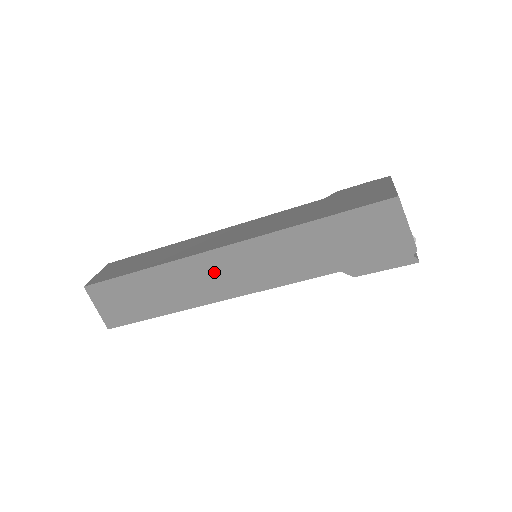
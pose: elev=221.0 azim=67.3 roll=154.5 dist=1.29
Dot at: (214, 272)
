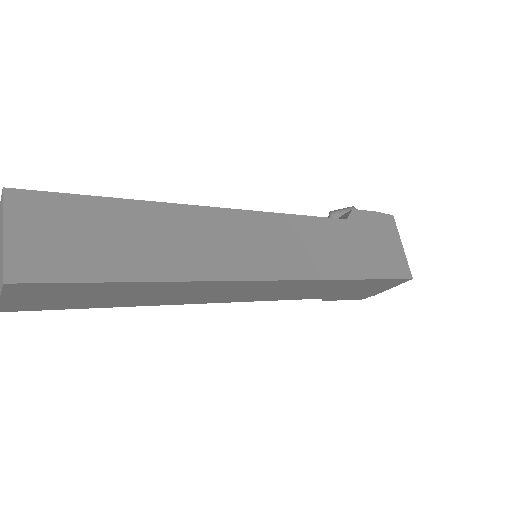
Dot at: (228, 291)
